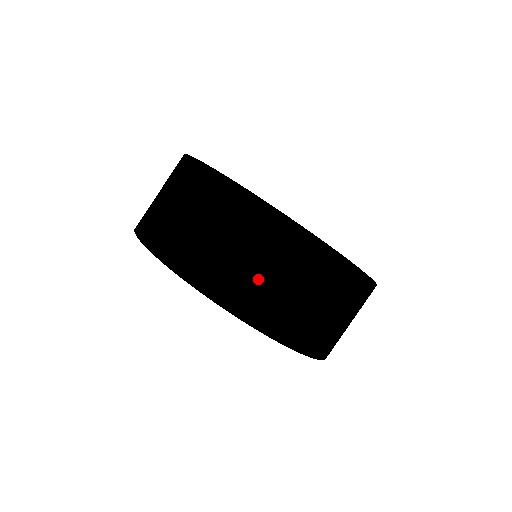
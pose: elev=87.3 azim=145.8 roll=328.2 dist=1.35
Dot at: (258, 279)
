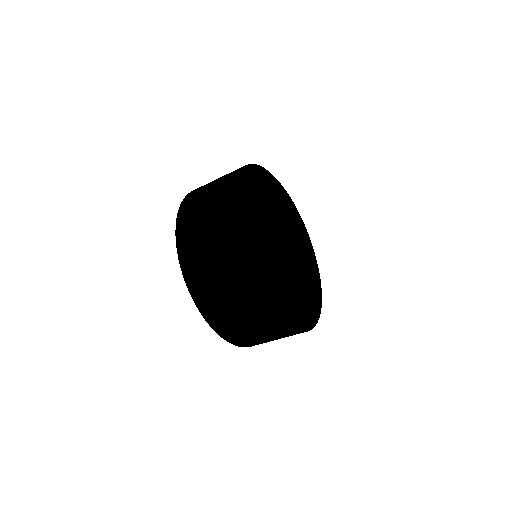
Dot at: (245, 331)
